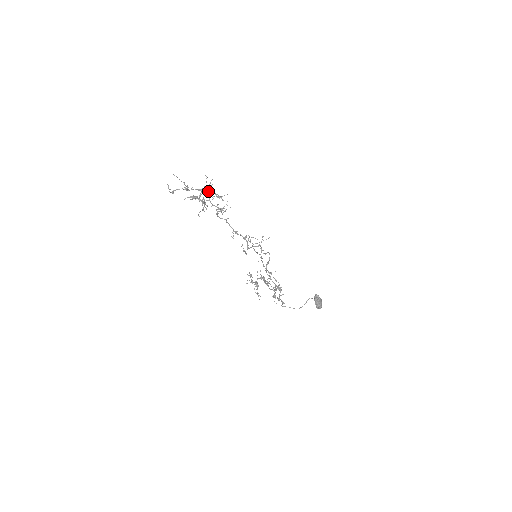
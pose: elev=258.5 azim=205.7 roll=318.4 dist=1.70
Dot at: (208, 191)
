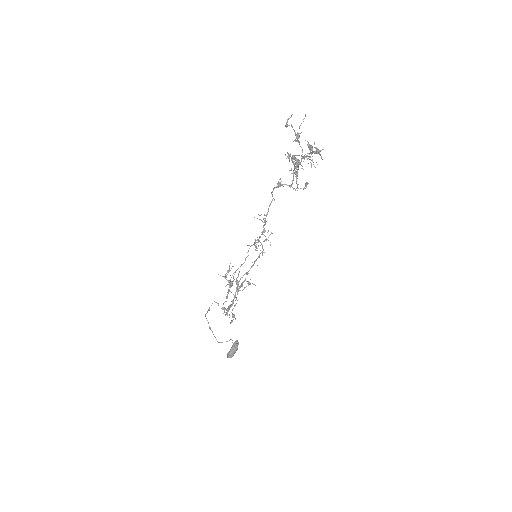
Dot at: (321, 156)
